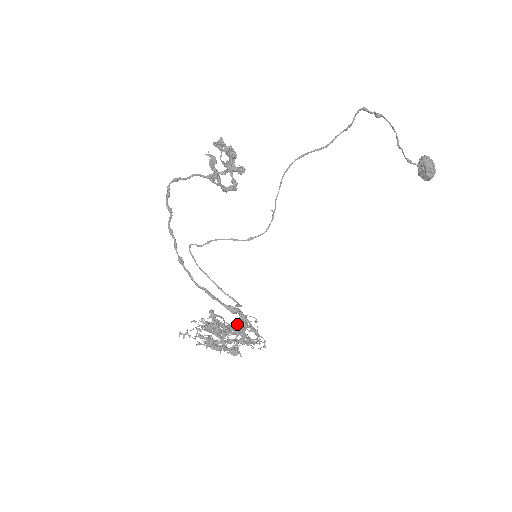
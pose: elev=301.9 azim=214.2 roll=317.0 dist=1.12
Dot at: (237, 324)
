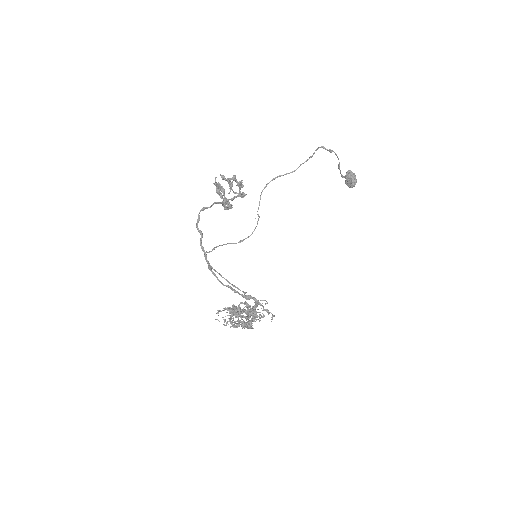
Dot at: occluded
